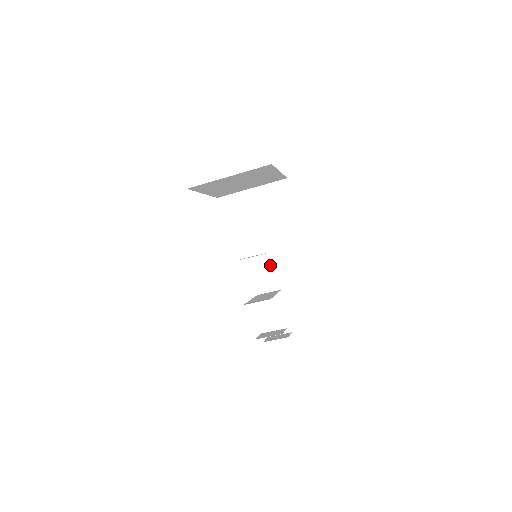
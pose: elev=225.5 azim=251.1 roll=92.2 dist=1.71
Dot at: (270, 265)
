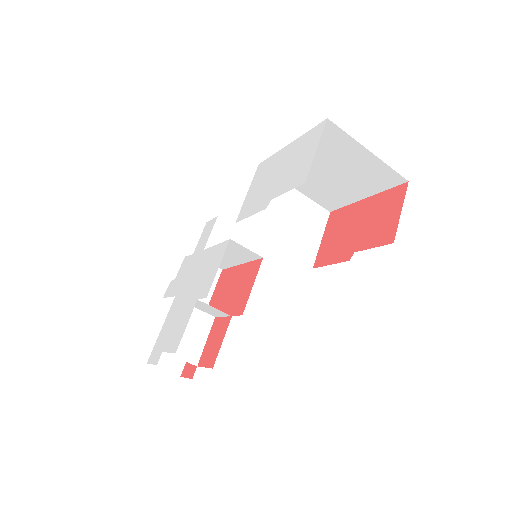
Dot at: occluded
